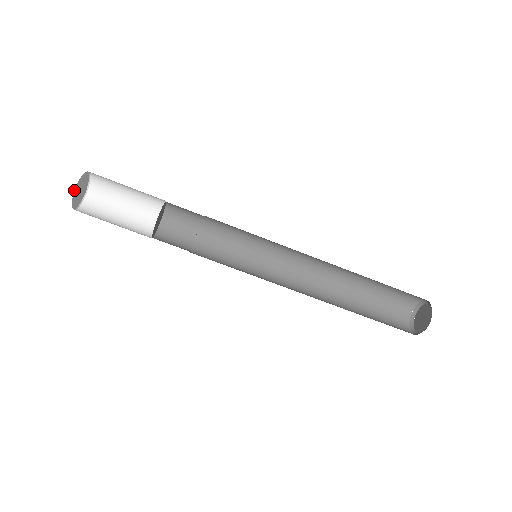
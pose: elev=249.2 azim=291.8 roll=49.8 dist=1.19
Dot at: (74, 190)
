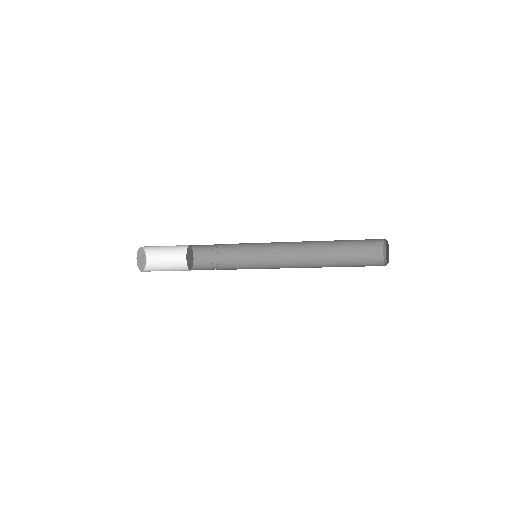
Dot at: (143, 270)
